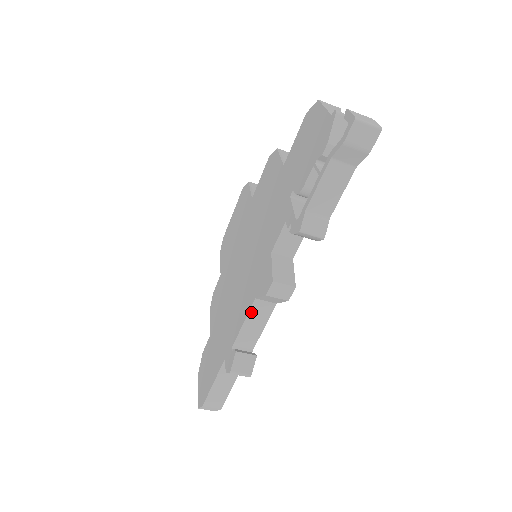
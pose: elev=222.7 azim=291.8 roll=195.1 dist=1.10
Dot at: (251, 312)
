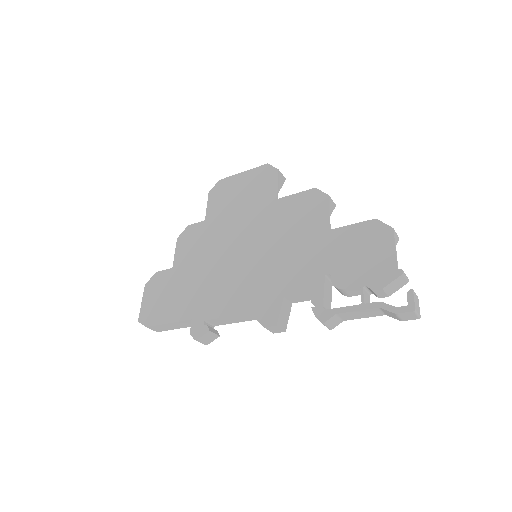
Dot at: (239, 315)
